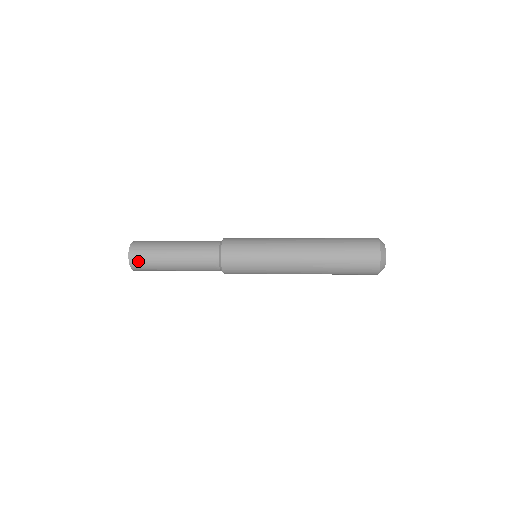
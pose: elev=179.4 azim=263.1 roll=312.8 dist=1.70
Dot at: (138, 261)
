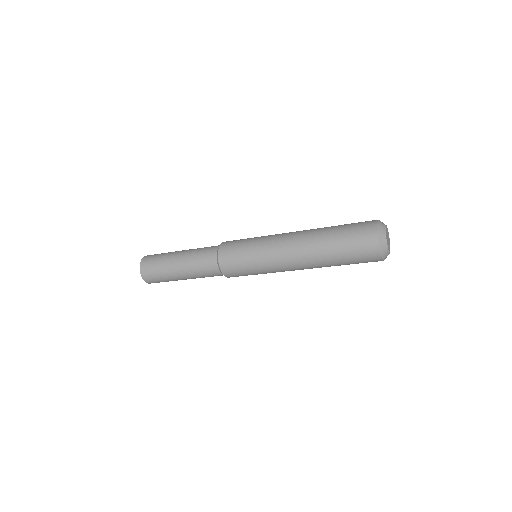
Dot at: (149, 258)
